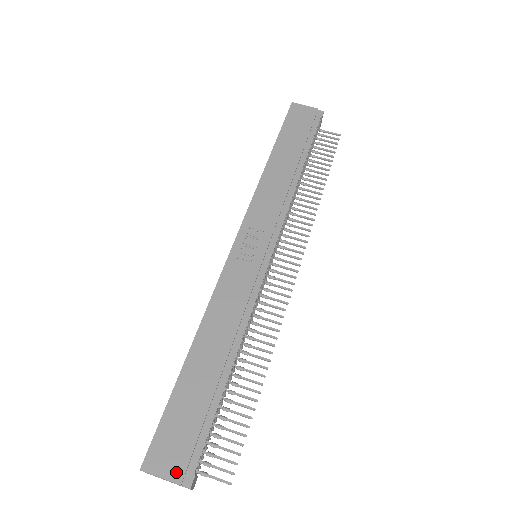
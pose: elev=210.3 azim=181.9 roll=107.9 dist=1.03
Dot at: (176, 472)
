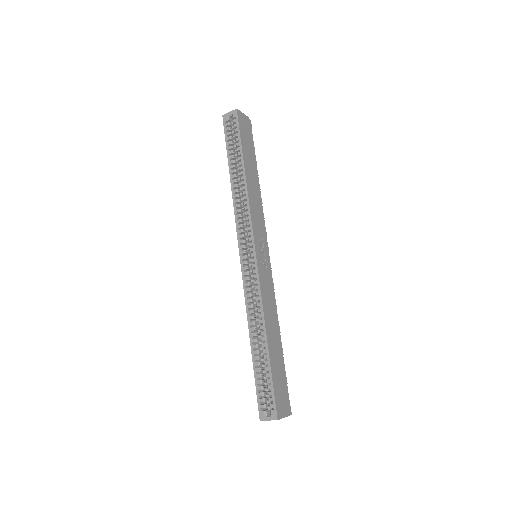
Dot at: (287, 410)
